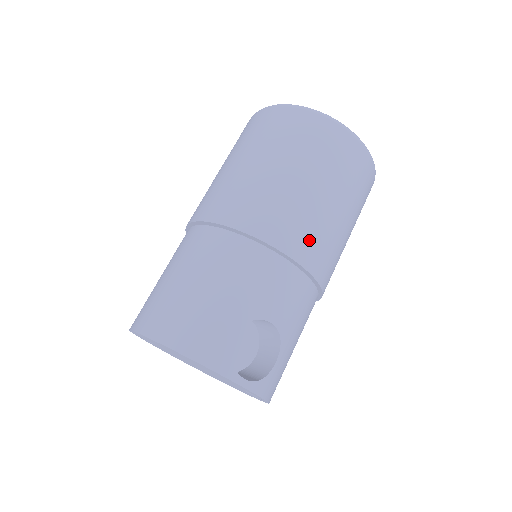
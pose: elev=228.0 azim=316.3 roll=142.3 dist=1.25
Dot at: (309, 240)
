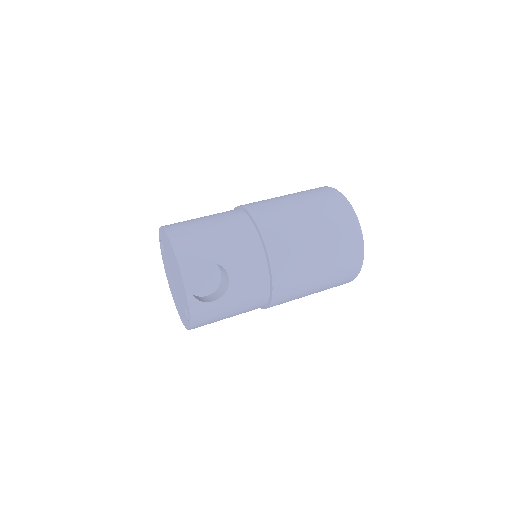
Dot at: (286, 258)
